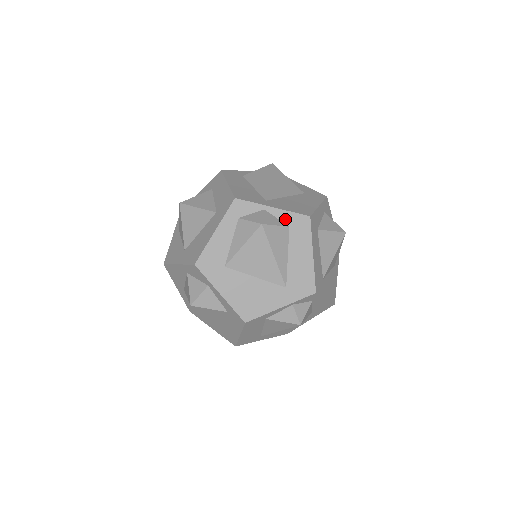
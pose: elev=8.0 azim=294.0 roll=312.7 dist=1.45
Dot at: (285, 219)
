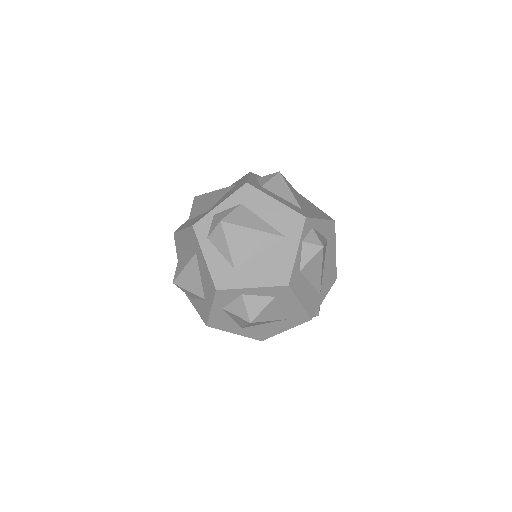
Dot at: occluded
